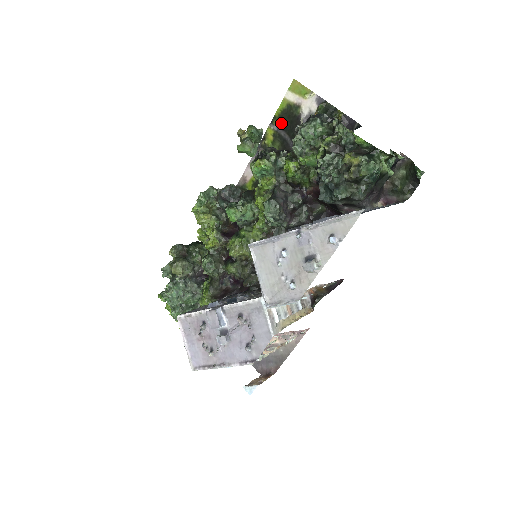
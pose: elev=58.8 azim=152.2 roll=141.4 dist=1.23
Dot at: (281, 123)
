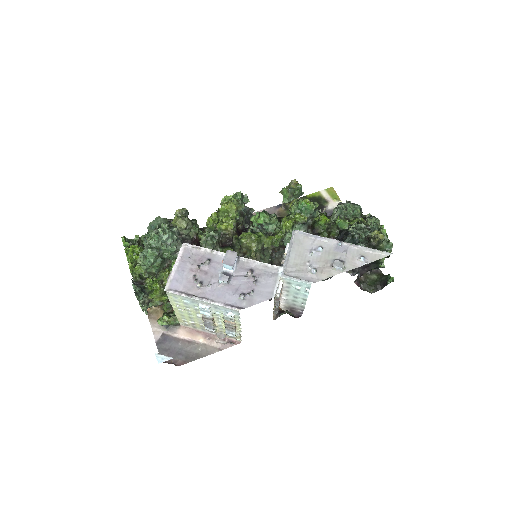
Dot at: occluded
